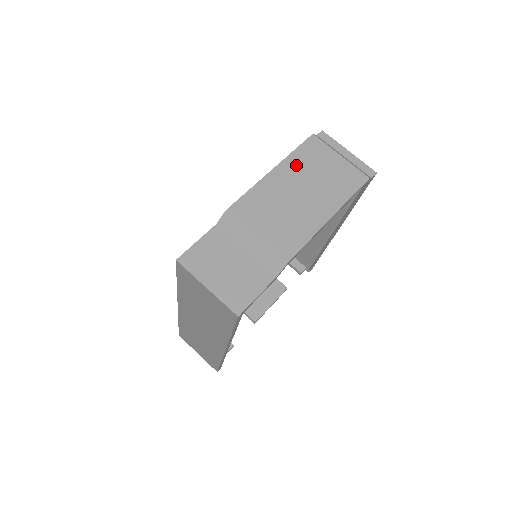
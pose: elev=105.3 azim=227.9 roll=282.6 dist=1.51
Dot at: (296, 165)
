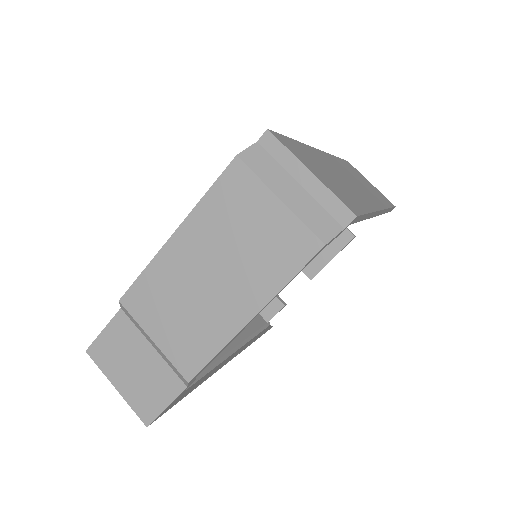
Dot at: (206, 224)
